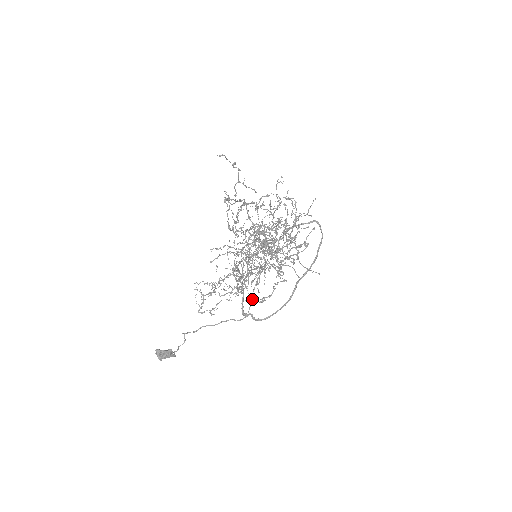
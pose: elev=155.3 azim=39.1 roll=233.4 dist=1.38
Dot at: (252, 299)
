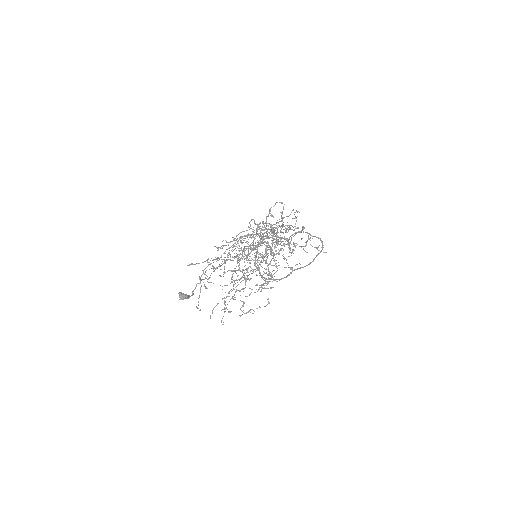
Dot at: (257, 267)
